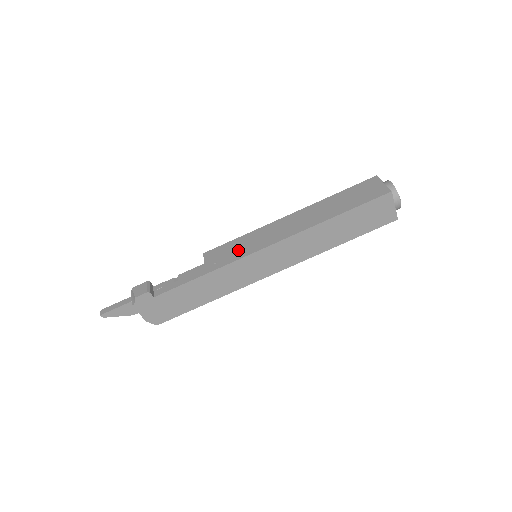
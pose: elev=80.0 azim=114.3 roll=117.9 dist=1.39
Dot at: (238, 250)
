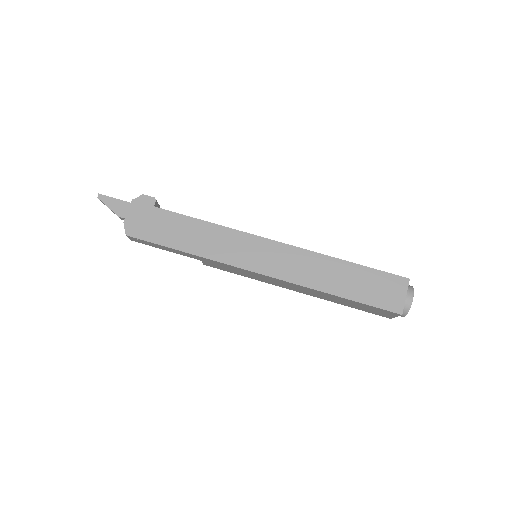
Dot at: occluded
